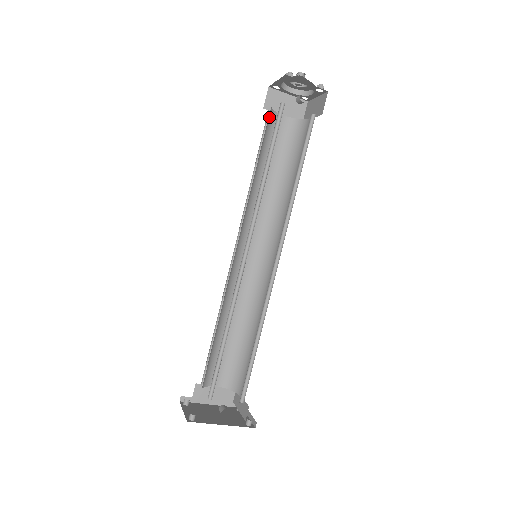
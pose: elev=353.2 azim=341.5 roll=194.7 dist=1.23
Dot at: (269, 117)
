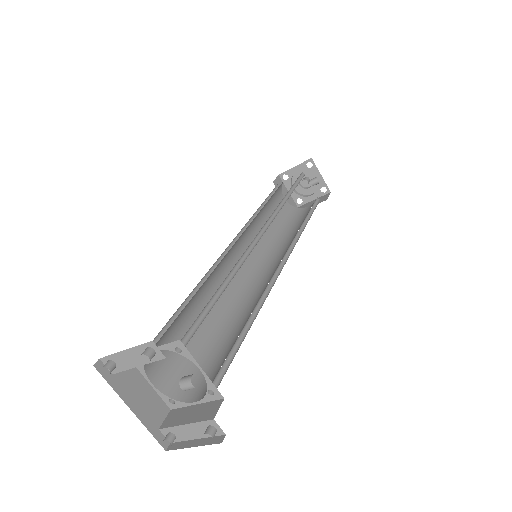
Dot at: (280, 185)
